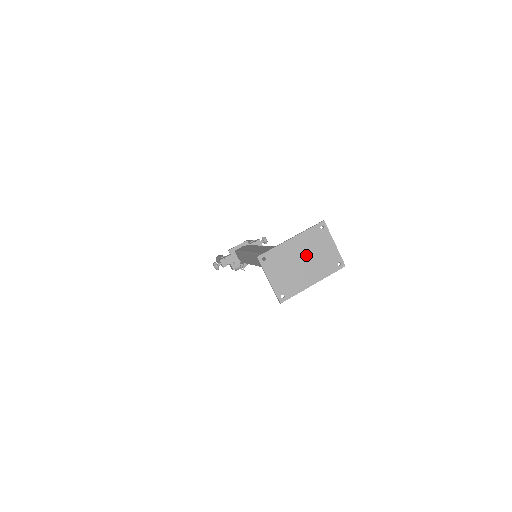
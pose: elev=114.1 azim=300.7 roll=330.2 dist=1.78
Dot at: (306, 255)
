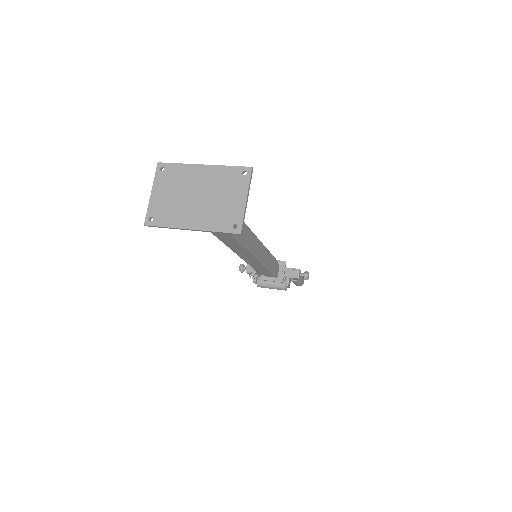
Dot at: (206, 192)
